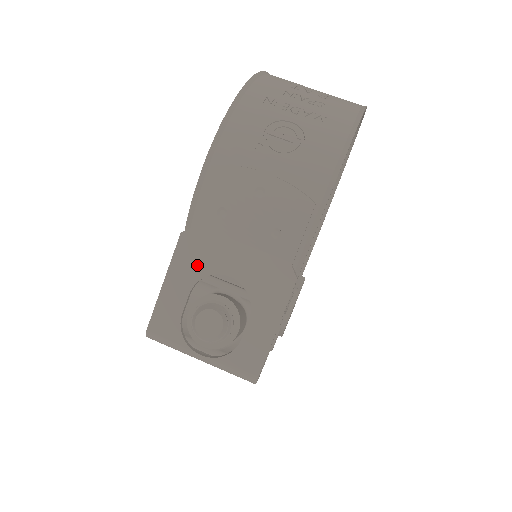
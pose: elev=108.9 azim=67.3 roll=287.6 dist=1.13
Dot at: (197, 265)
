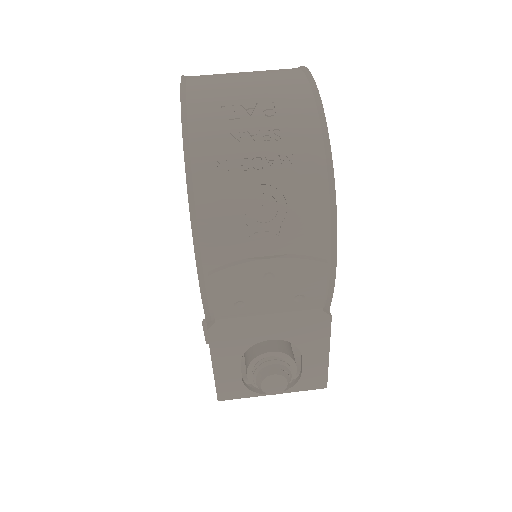
Dot at: (236, 345)
